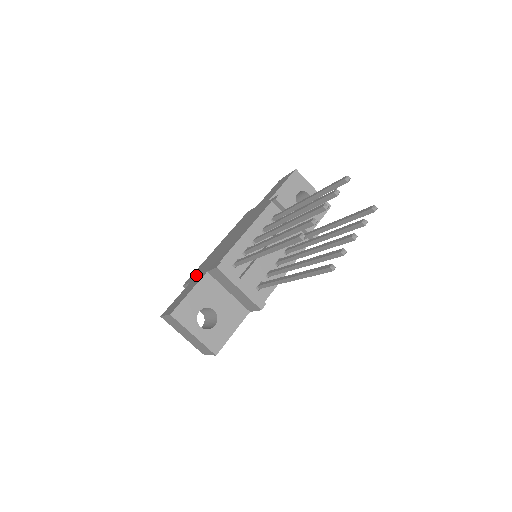
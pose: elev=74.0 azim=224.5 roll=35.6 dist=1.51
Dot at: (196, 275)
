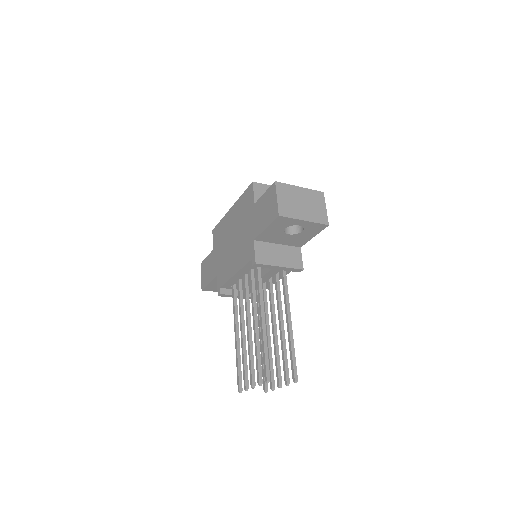
Dot at: (216, 247)
